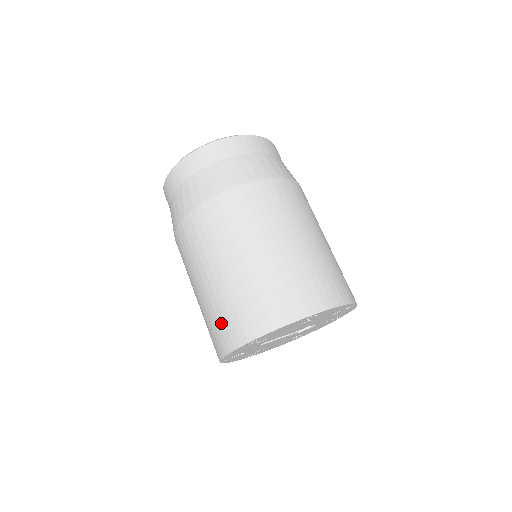
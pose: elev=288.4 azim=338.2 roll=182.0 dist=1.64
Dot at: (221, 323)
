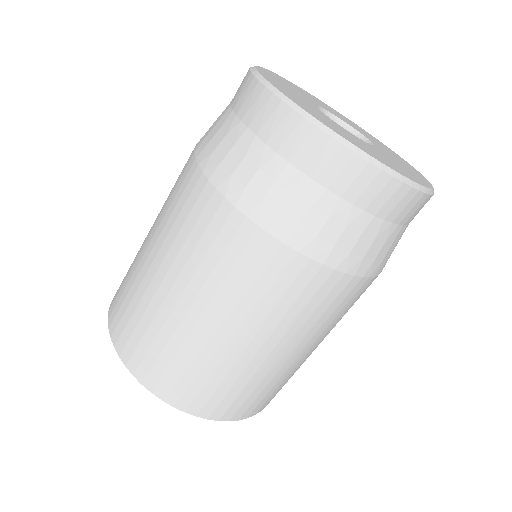
Dot at: (123, 295)
